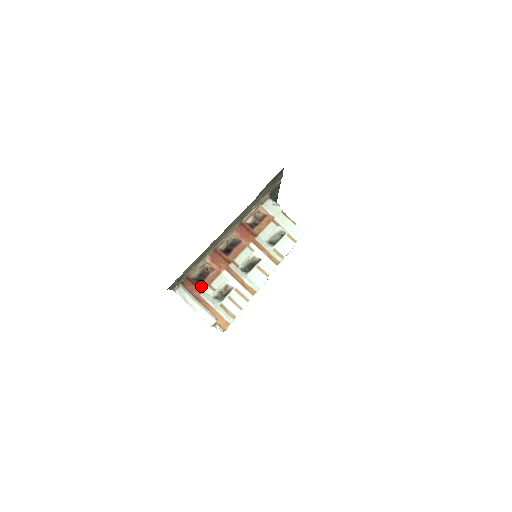
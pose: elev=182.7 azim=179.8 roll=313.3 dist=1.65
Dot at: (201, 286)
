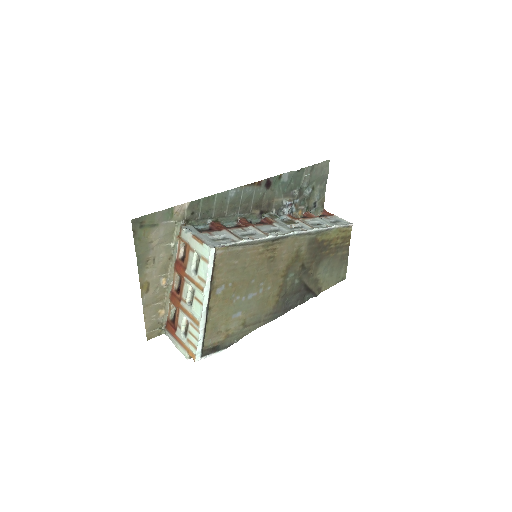
Dot at: (175, 326)
